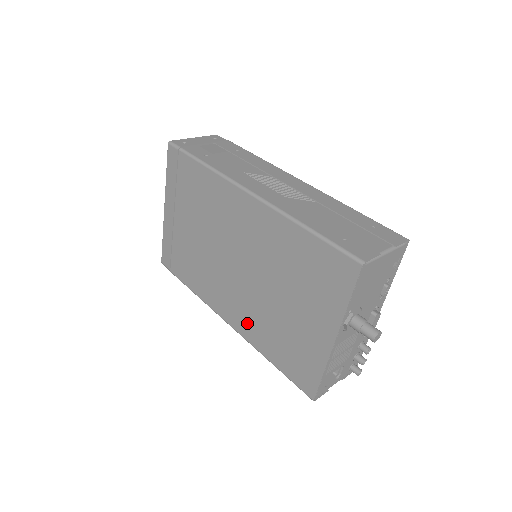
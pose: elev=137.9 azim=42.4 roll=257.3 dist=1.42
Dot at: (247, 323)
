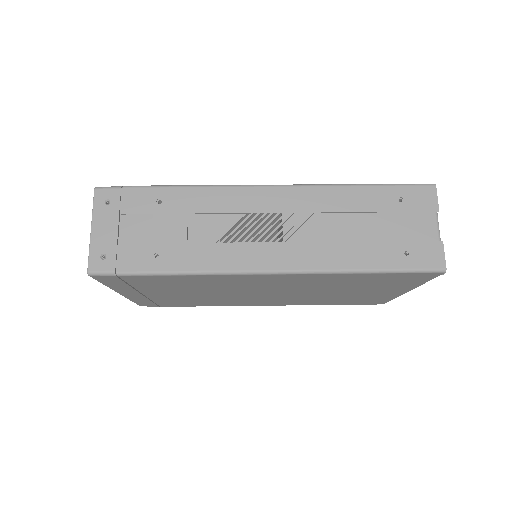
Dot at: occluded
